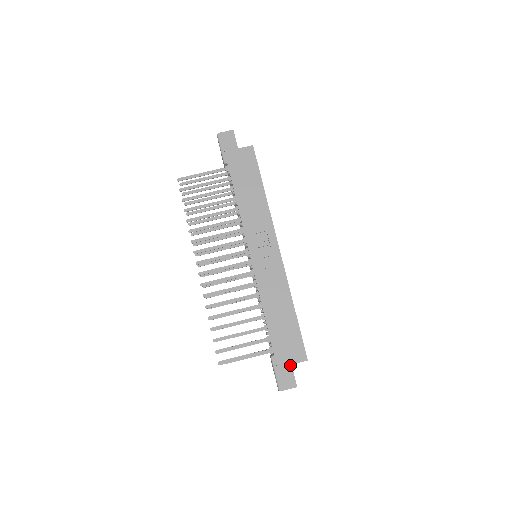
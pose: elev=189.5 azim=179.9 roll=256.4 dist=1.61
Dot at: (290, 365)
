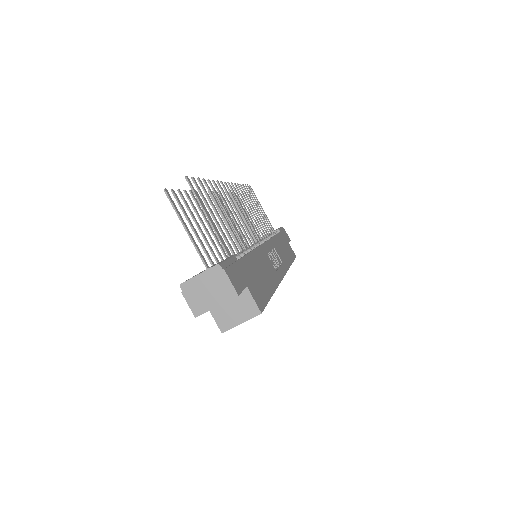
Dot at: (246, 284)
